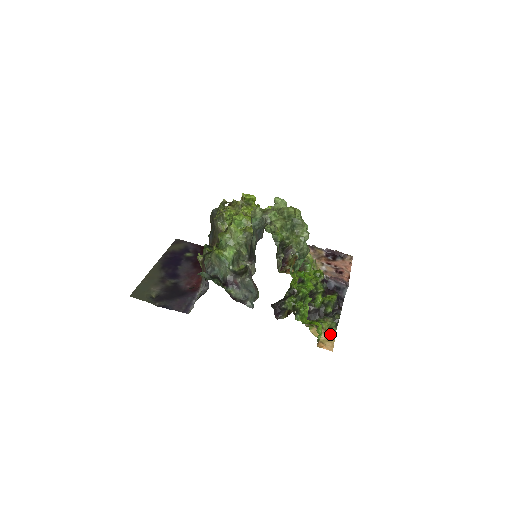
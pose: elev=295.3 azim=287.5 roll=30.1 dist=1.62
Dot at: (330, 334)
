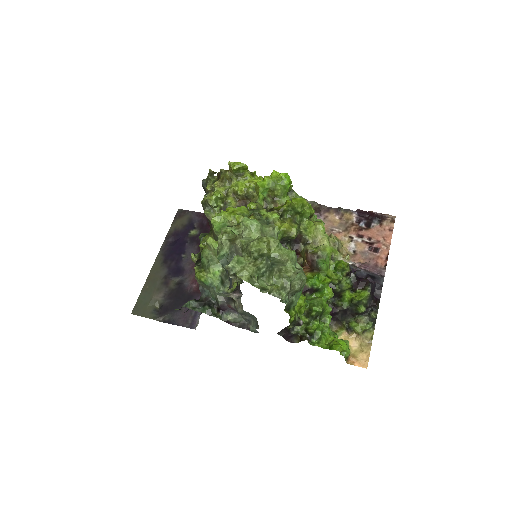
Dot at: (365, 339)
